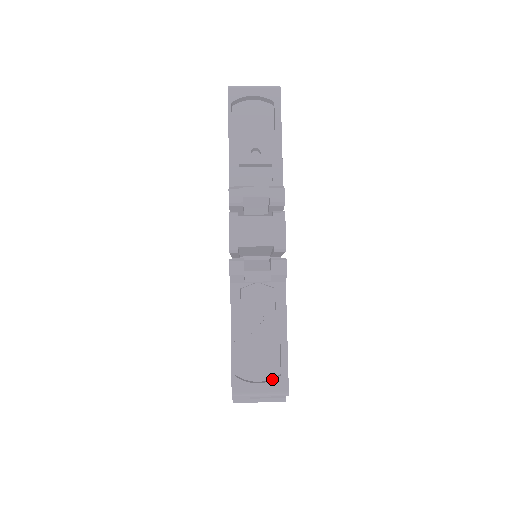
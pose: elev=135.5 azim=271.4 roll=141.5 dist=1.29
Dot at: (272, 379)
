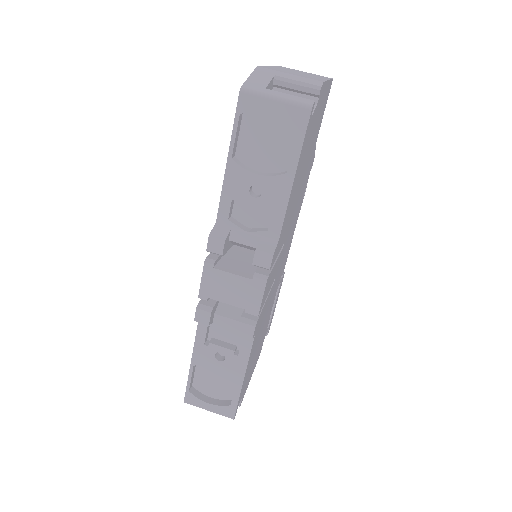
Dot at: (222, 403)
